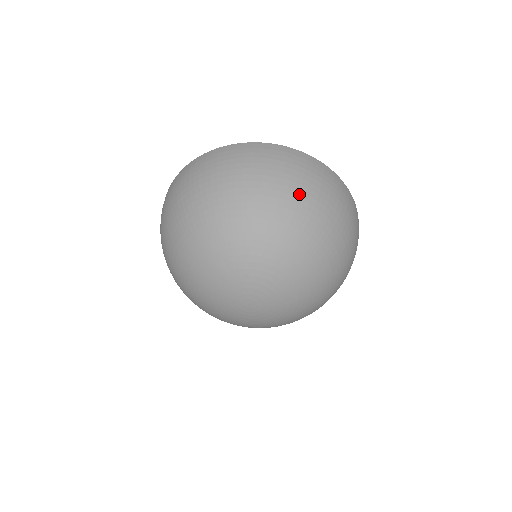
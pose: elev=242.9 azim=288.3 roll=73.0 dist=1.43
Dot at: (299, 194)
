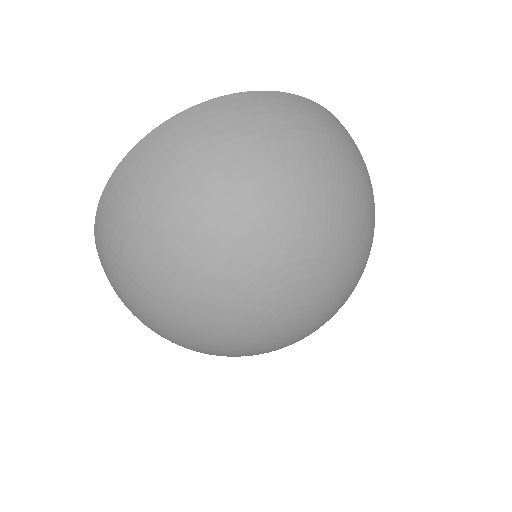
Dot at: (351, 165)
